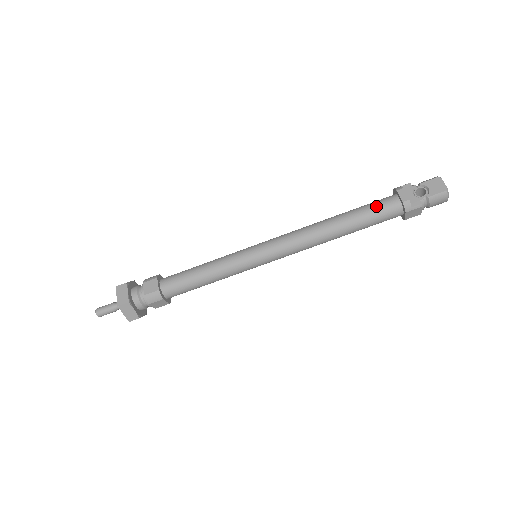
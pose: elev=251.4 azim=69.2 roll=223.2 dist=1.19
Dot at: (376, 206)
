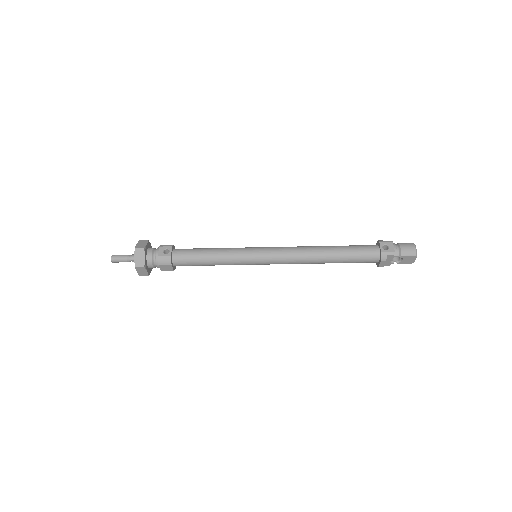
Dot at: (360, 261)
